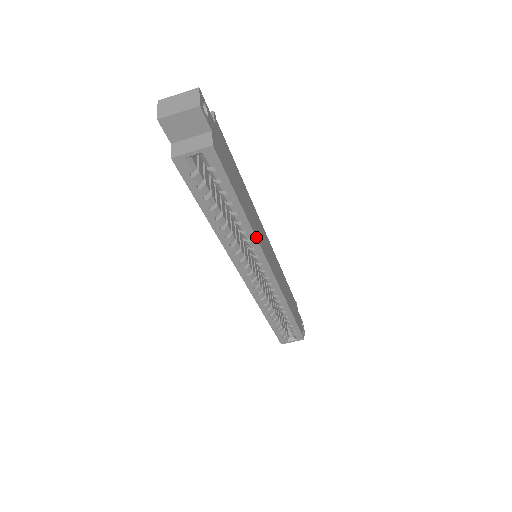
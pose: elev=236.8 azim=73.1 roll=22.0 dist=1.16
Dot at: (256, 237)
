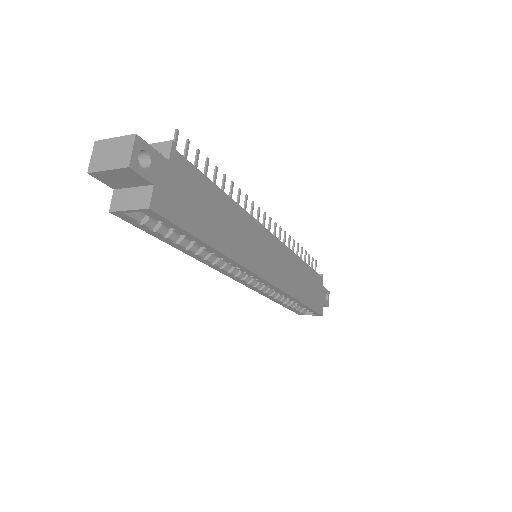
Dot at: (237, 262)
